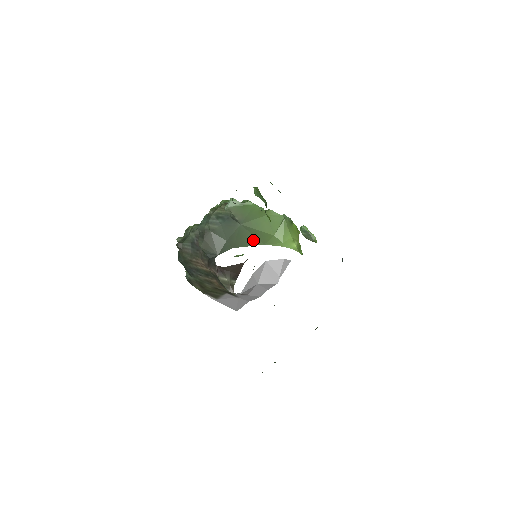
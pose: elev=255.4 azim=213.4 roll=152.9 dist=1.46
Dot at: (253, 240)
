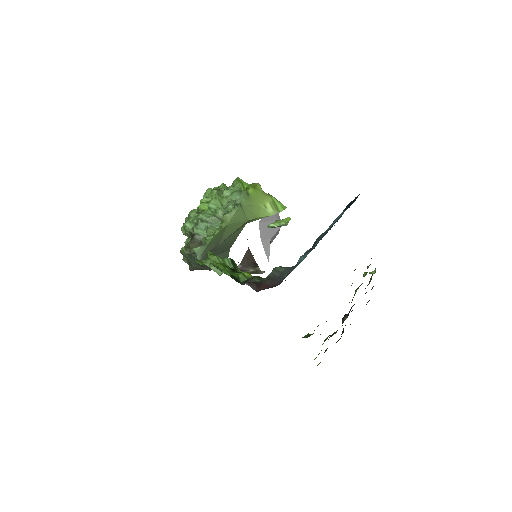
Dot at: (236, 233)
